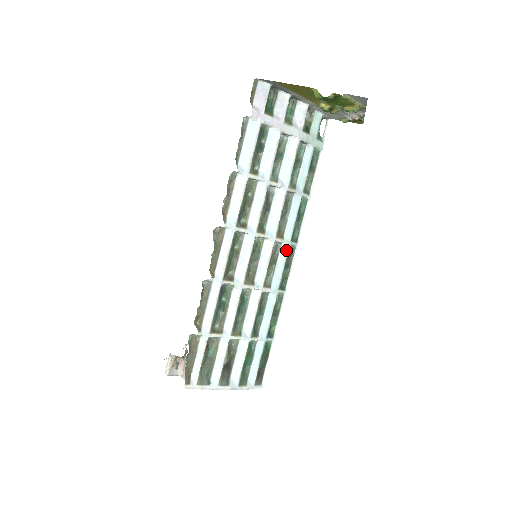
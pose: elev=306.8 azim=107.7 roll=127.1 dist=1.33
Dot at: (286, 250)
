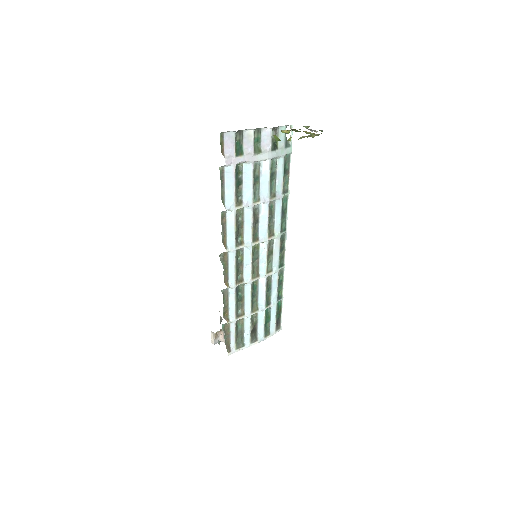
Dot at: (278, 241)
